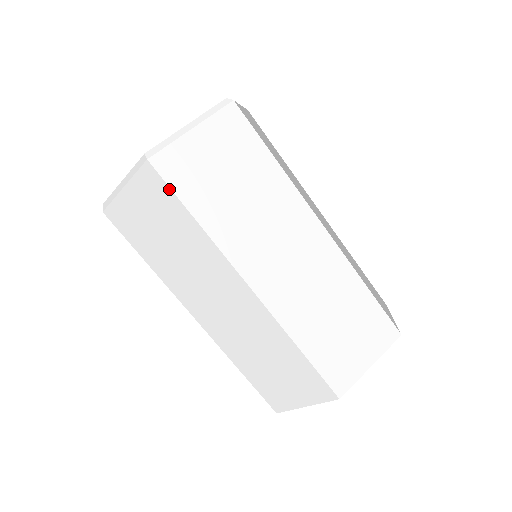
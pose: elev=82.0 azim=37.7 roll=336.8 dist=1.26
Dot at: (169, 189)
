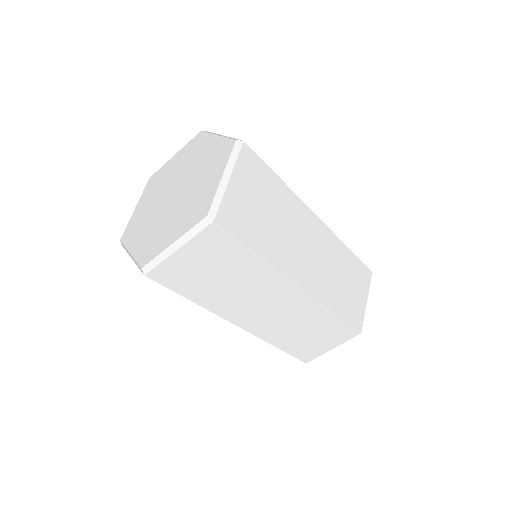
Dot at: occluded
